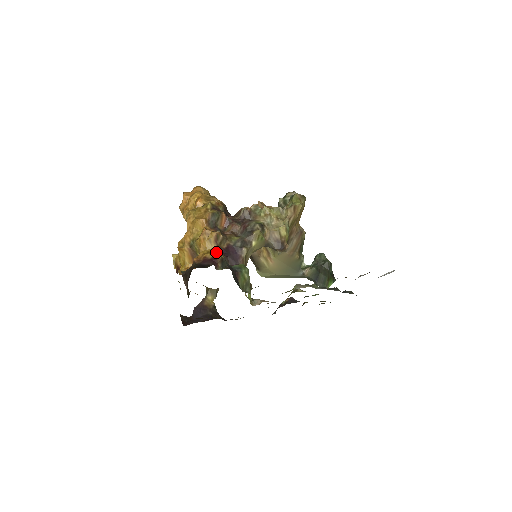
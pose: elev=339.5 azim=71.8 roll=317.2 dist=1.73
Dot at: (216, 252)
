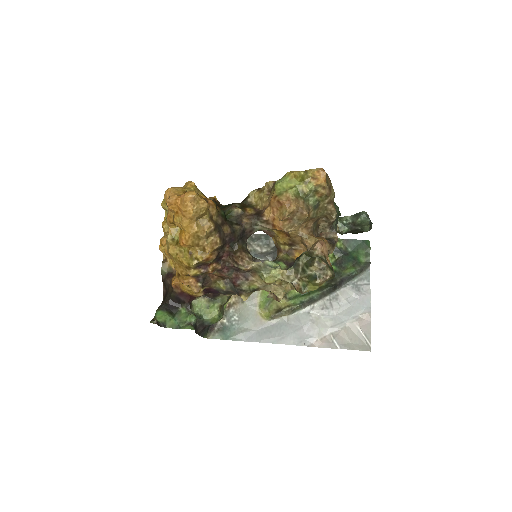
Dot at: occluded
